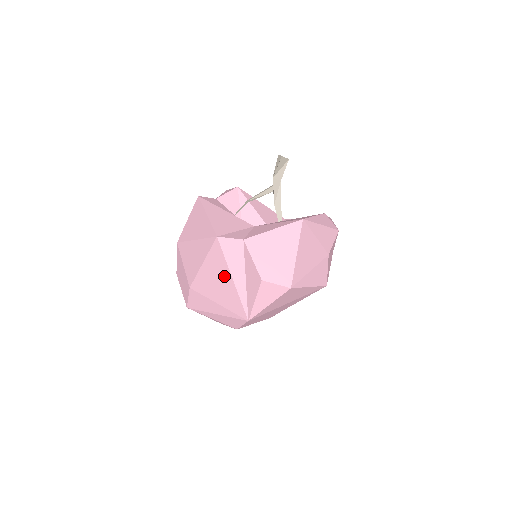
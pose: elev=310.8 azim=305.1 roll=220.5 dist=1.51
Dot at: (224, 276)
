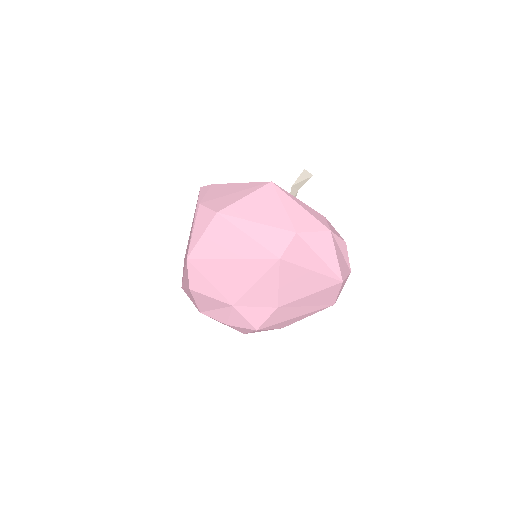
Dot at: occluded
